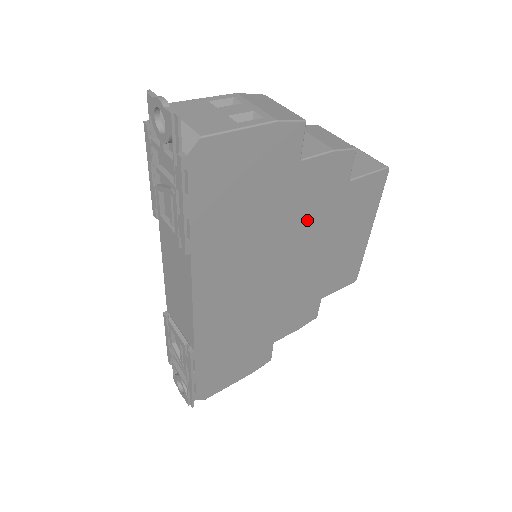
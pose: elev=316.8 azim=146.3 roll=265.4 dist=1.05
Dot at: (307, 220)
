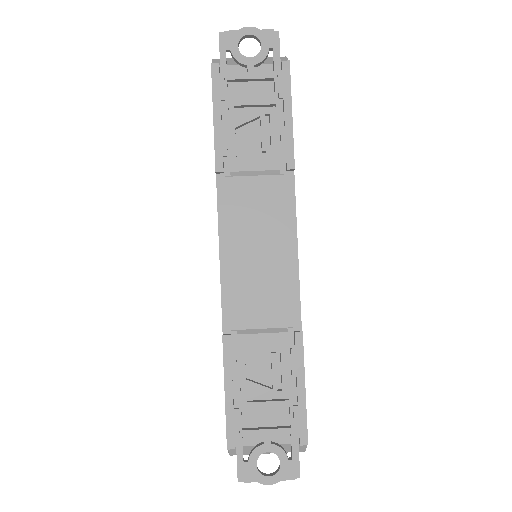
Dot at: occluded
